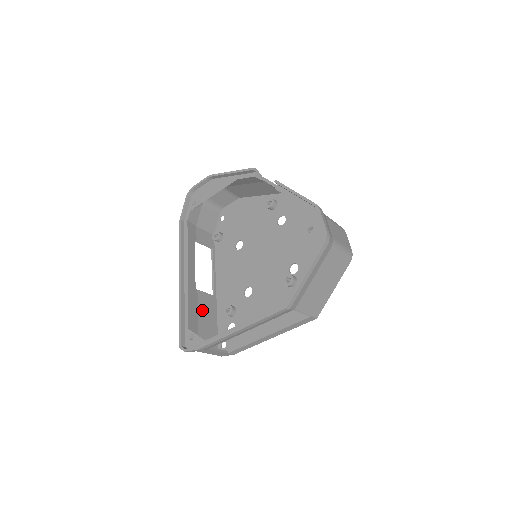
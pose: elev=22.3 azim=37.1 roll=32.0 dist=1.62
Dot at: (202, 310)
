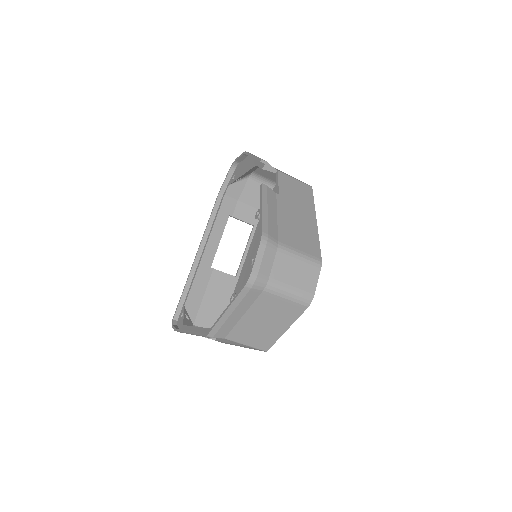
Dot at: (212, 289)
